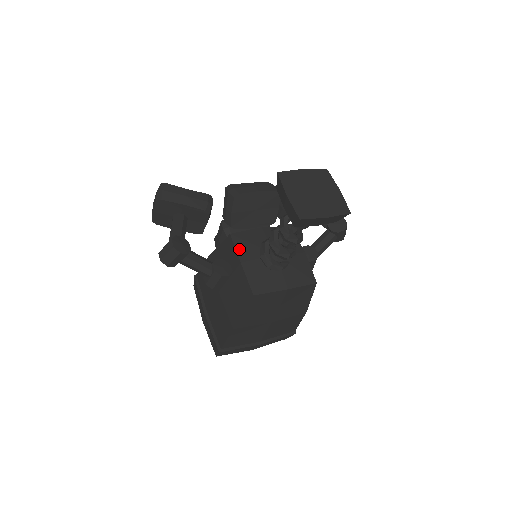
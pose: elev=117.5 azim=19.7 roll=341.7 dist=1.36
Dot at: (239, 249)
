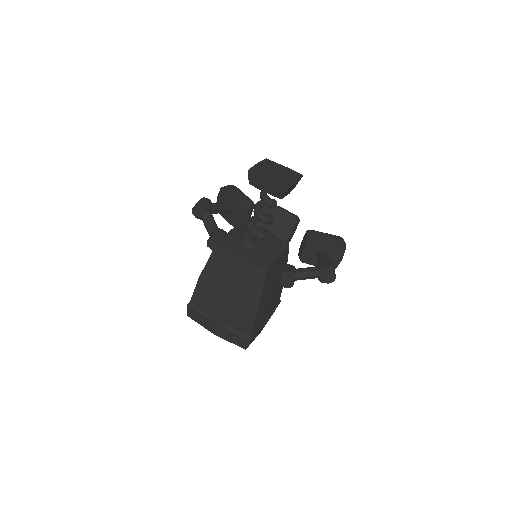
Dot at: (238, 227)
